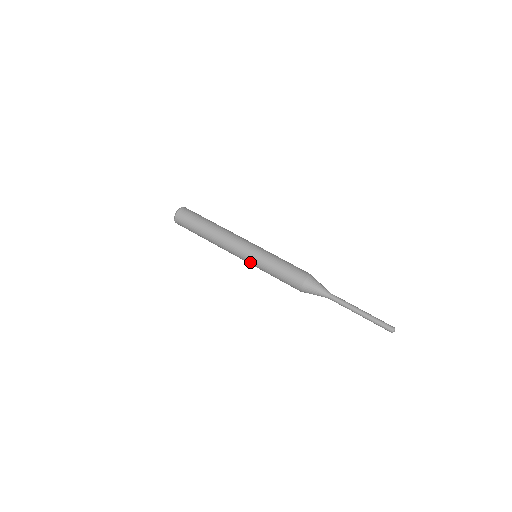
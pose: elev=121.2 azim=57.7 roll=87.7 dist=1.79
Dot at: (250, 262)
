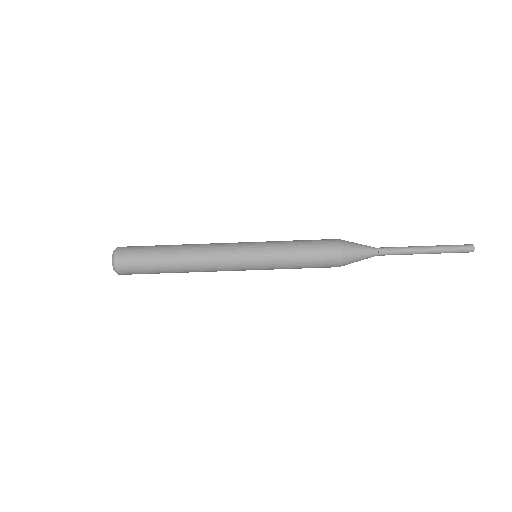
Dot at: (255, 268)
